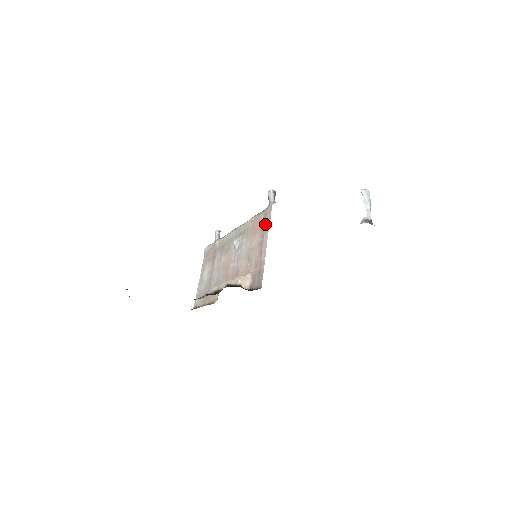
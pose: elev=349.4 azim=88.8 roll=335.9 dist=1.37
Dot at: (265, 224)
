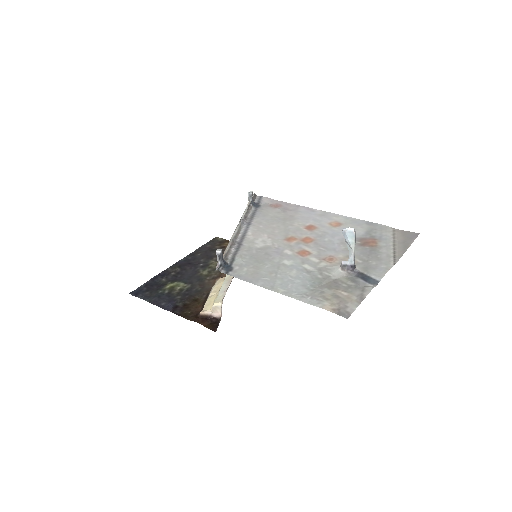
Dot at: occluded
